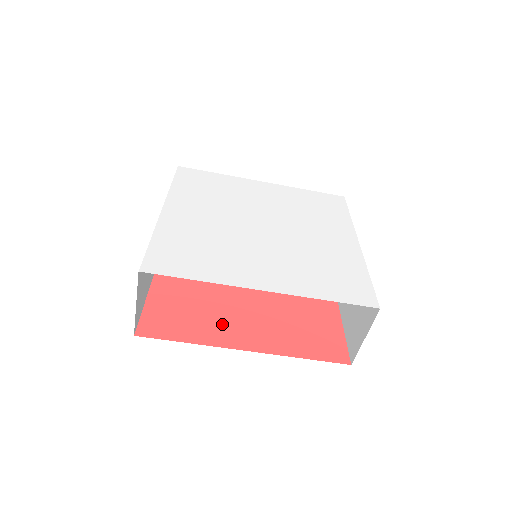
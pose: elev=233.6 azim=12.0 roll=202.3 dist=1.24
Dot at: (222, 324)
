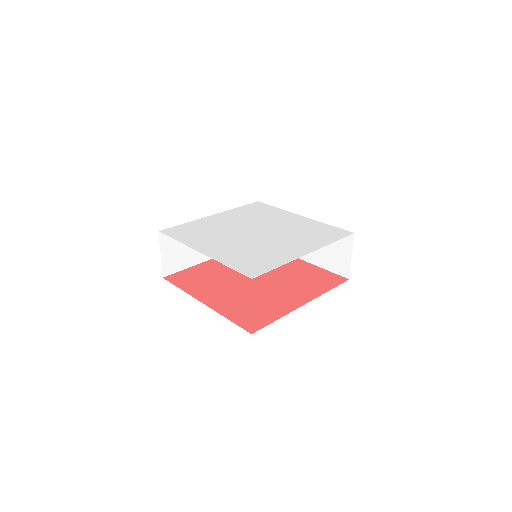
Dot at: (277, 302)
